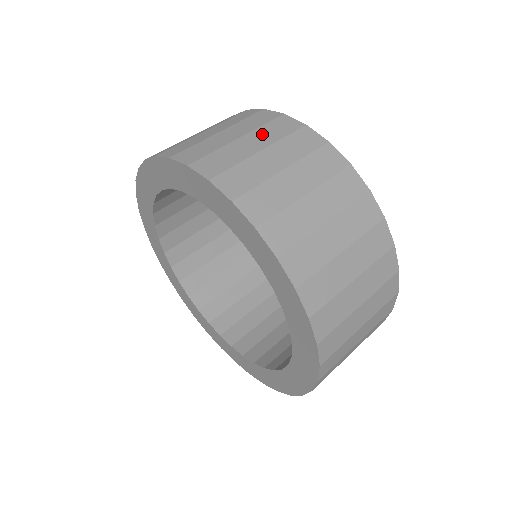
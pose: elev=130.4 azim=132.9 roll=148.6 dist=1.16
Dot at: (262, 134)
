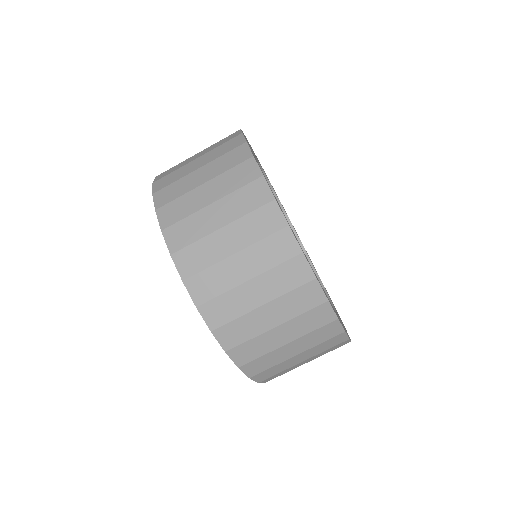
Dot at: (307, 341)
